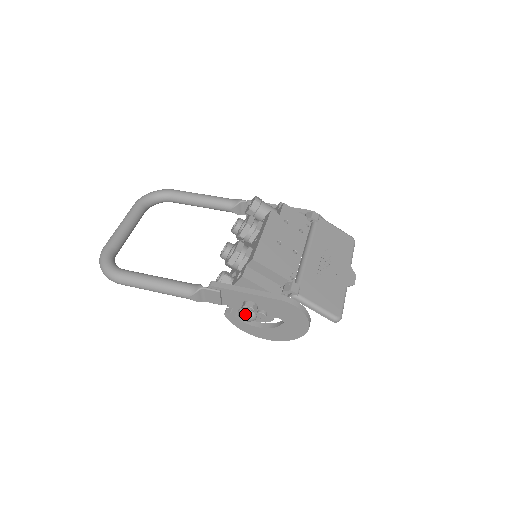
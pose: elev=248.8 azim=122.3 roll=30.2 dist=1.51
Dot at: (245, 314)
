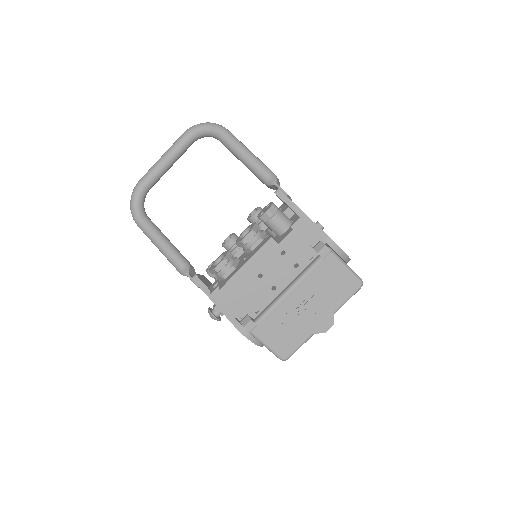
Dot at: (210, 316)
